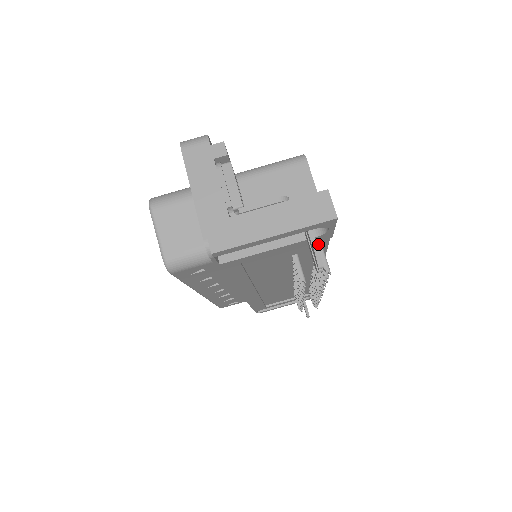
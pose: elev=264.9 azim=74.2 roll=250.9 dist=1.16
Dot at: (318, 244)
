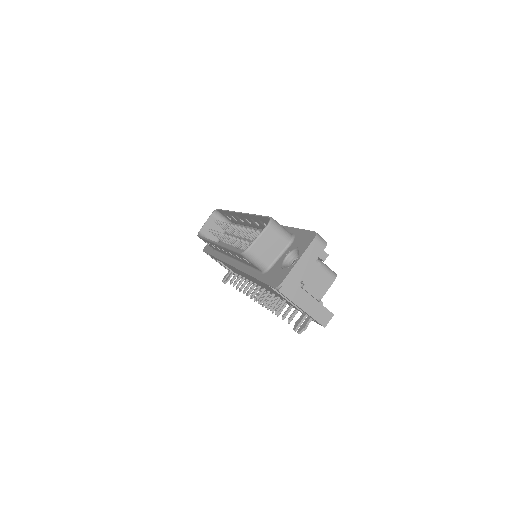
Dot at: occluded
